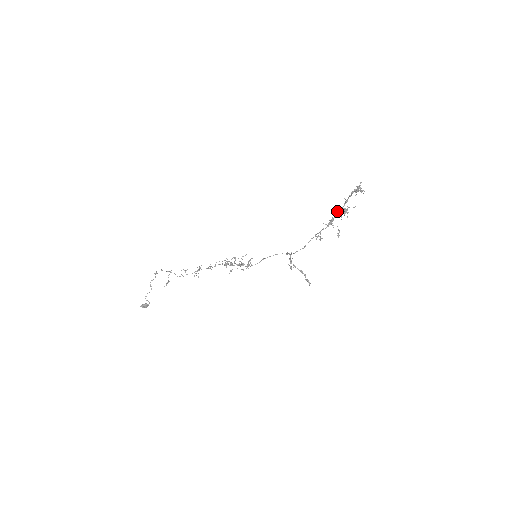
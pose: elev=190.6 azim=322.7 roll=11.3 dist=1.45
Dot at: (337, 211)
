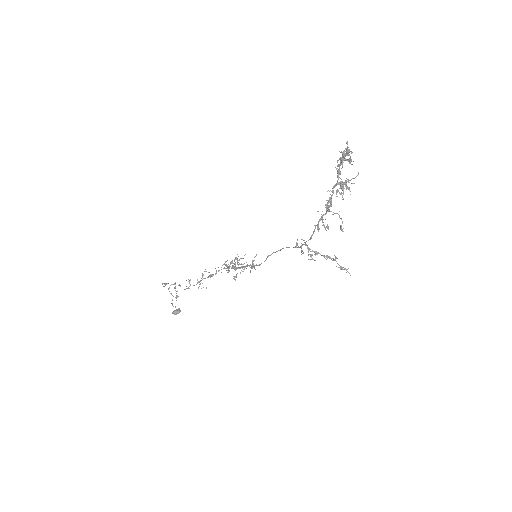
Dot at: (332, 188)
